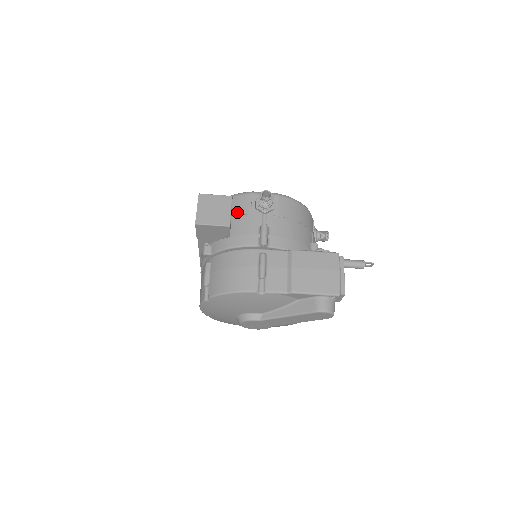
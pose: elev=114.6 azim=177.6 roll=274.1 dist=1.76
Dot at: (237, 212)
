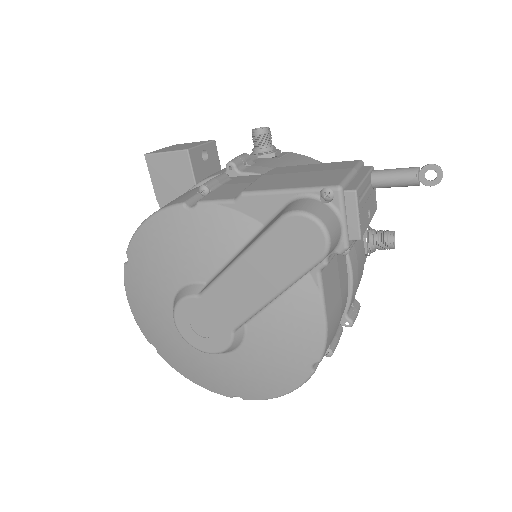
Dot at: occluded
